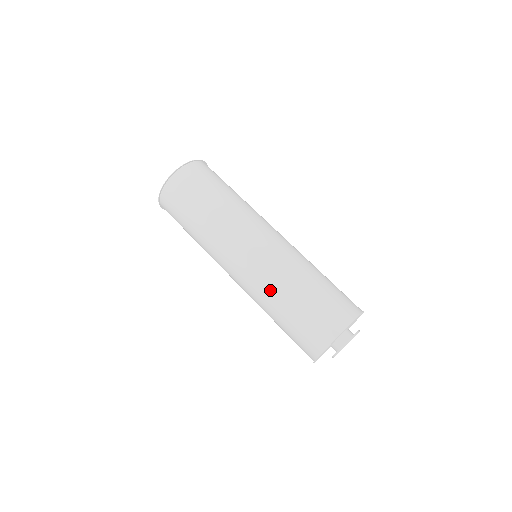
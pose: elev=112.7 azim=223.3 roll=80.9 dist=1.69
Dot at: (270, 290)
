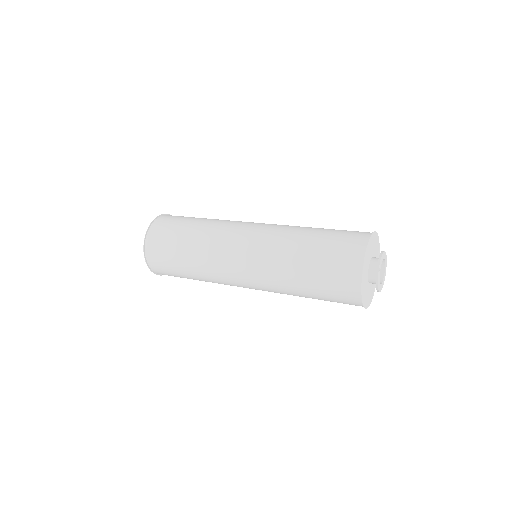
Dot at: (286, 238)
